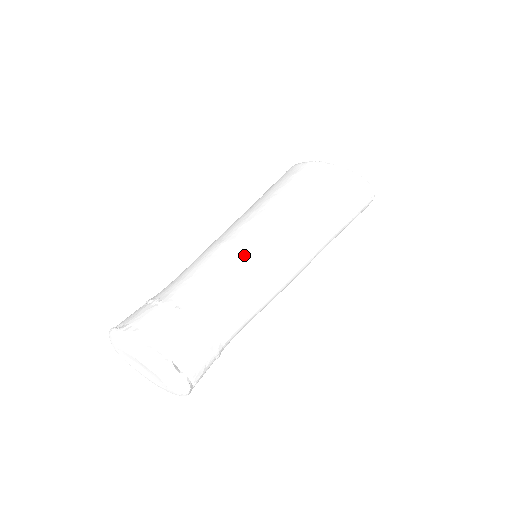
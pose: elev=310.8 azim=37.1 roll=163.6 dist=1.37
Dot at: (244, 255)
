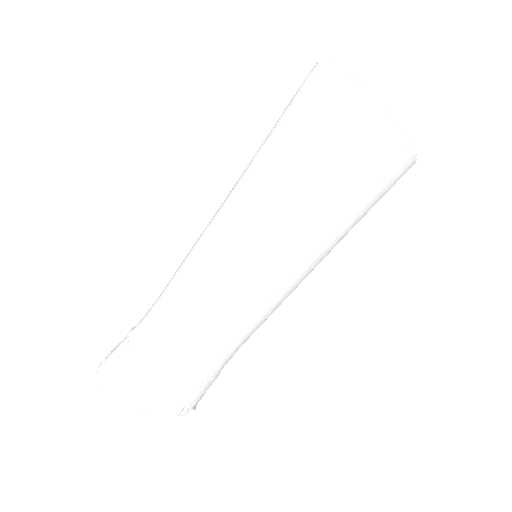
Dot at: (262, 308)
